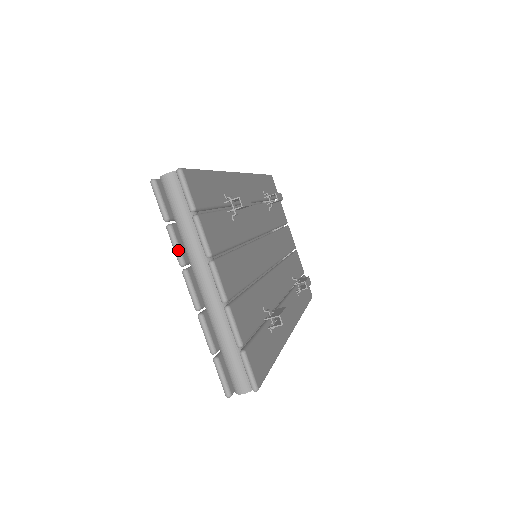
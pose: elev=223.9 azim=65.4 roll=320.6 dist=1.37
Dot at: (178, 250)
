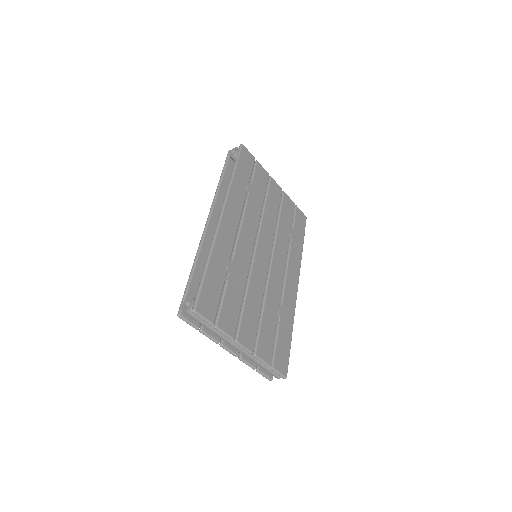
Dot at: (212, 339)
